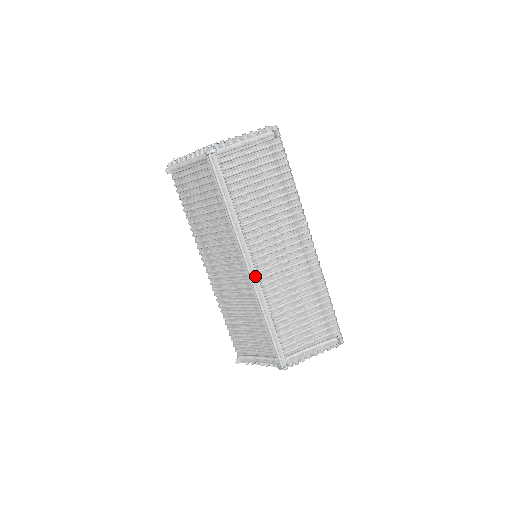
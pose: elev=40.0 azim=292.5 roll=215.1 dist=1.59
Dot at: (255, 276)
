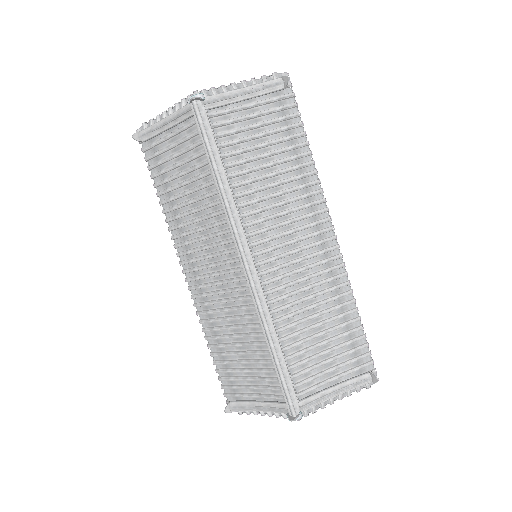
Dot at: (256, 279)
